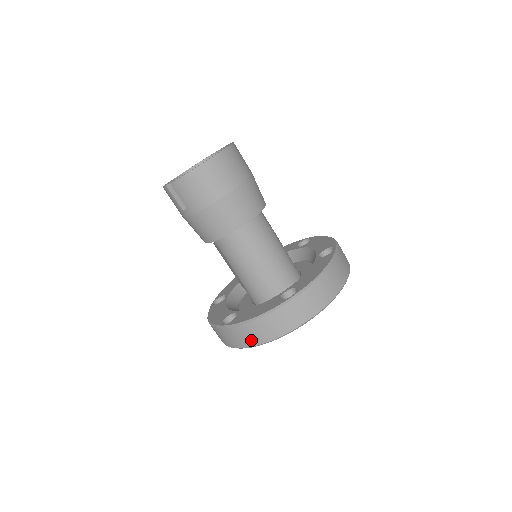
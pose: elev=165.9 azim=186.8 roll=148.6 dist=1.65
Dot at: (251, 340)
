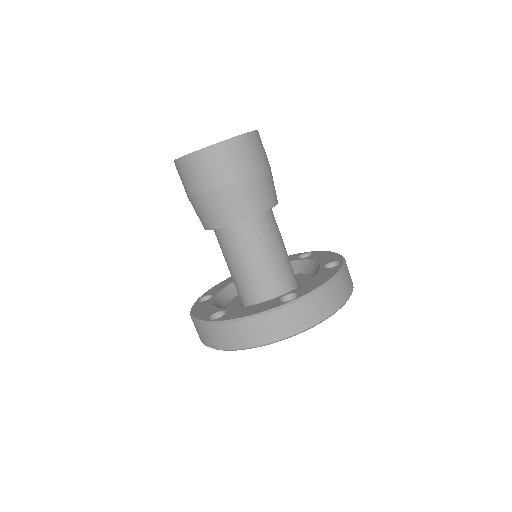
Dot at: occluded
